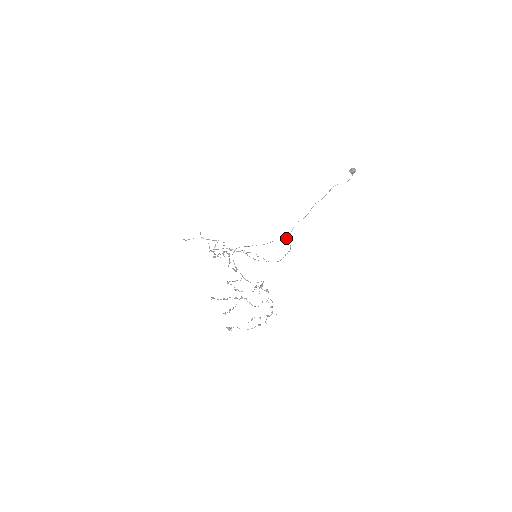
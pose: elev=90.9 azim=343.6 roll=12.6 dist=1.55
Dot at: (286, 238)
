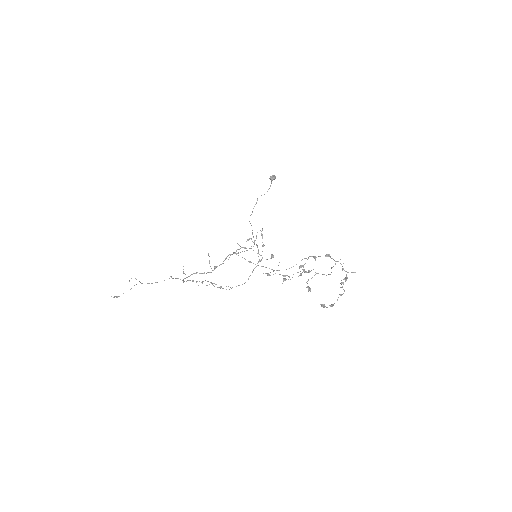
Dot at: (256, 244)
